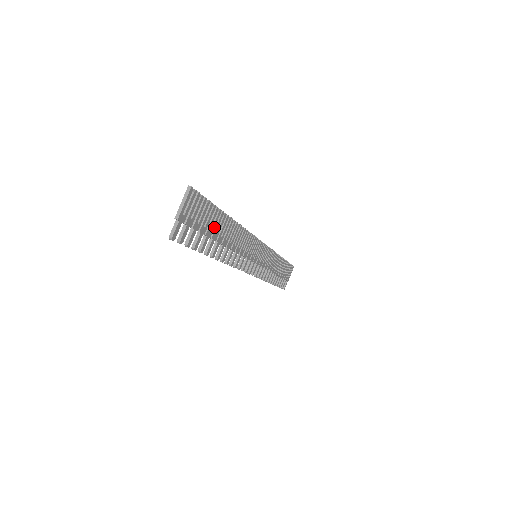
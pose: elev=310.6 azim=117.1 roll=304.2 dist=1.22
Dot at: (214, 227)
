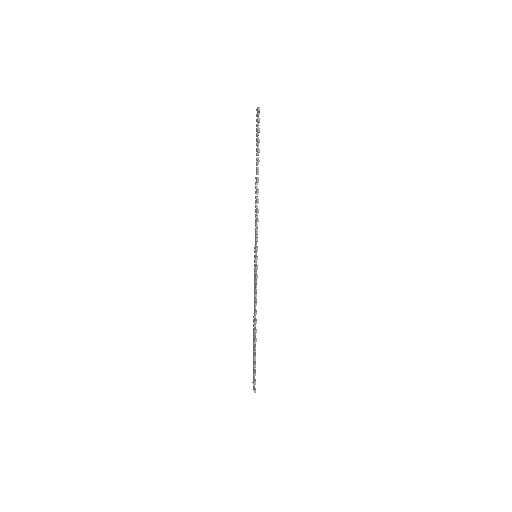
Dot at: (258, 155)
